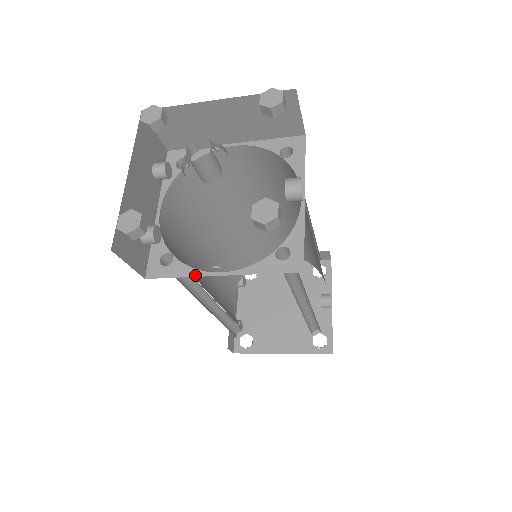
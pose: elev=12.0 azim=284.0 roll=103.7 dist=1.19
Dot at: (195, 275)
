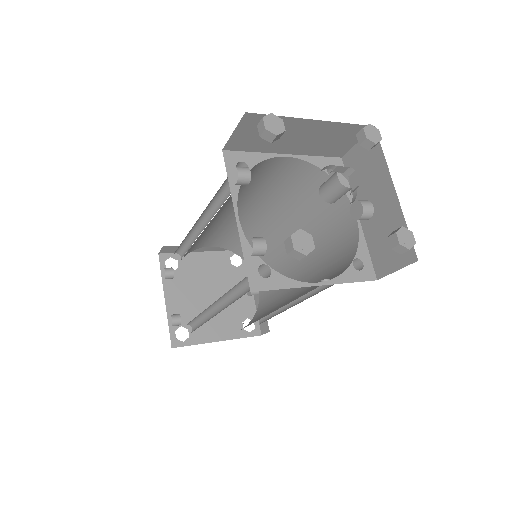
Dot at: (297, 286)
